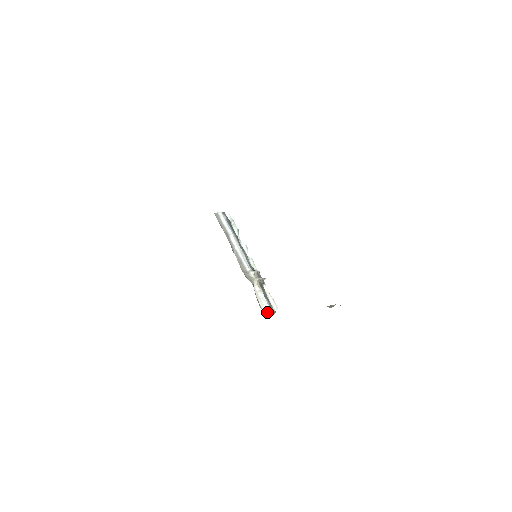
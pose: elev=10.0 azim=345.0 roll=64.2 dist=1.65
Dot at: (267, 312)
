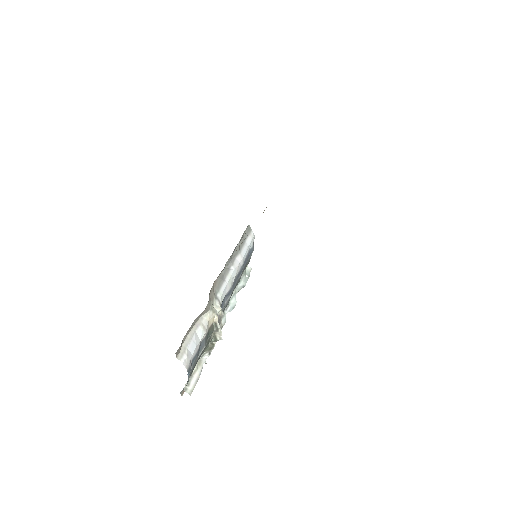
Dot at: (184, 352)
